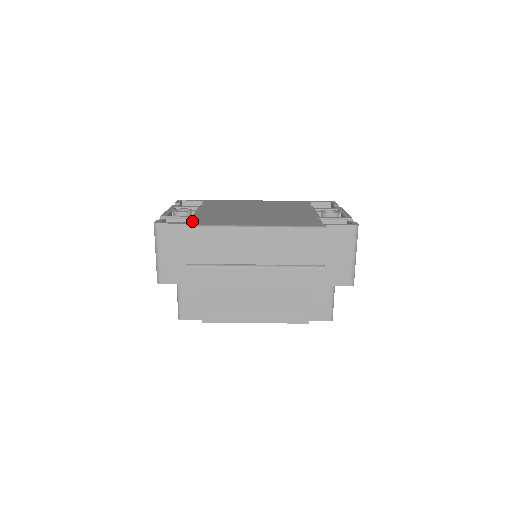
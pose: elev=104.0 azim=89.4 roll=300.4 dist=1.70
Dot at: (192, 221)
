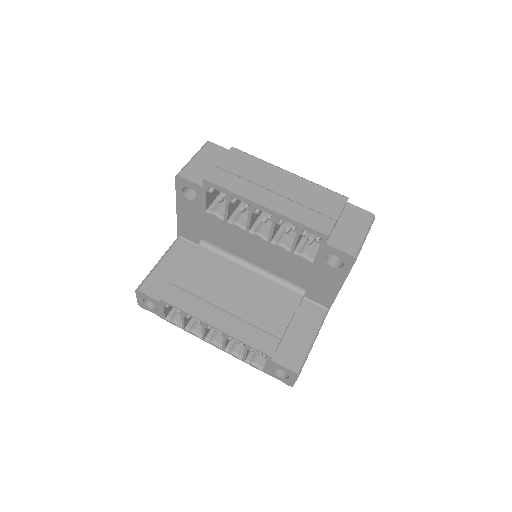
Dot at: occluded
